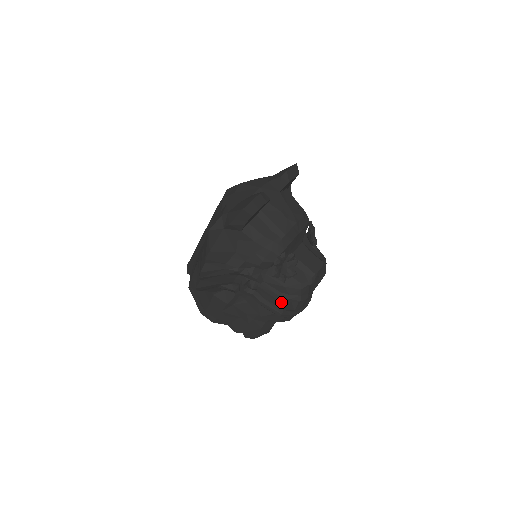
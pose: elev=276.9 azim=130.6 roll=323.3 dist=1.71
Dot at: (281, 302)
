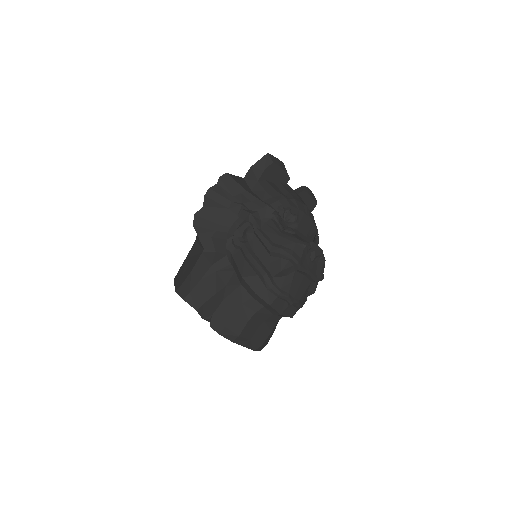
Dot at: (270, 259)
